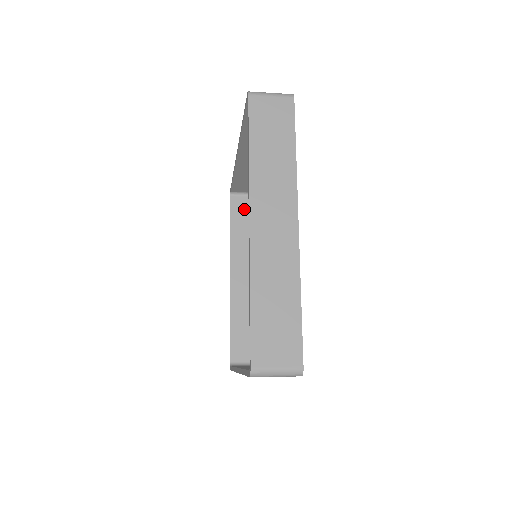
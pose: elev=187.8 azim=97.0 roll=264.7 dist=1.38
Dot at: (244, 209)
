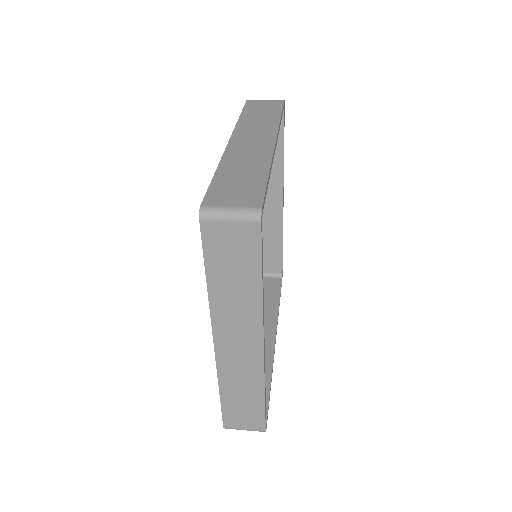
Dot at: occluded
